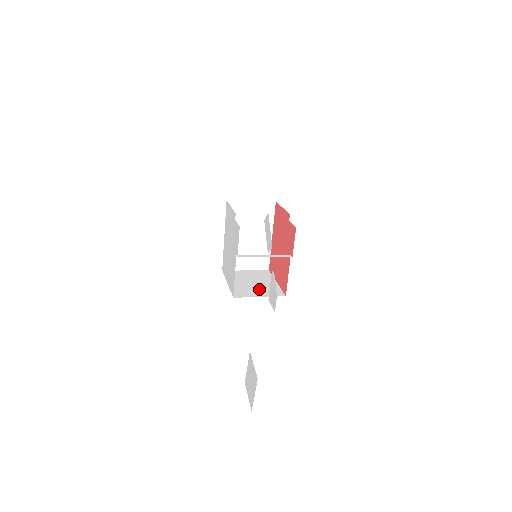
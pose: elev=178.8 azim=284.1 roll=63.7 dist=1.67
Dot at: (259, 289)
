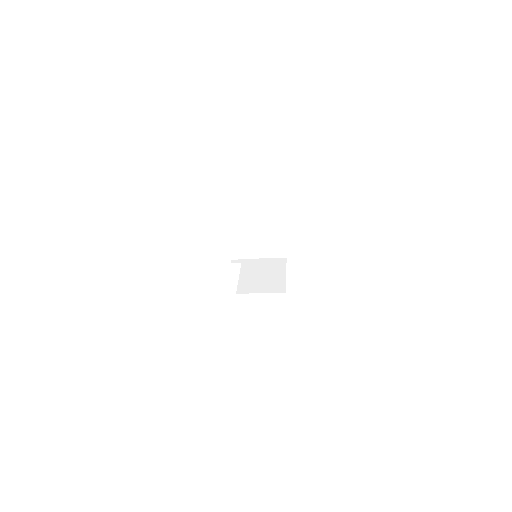
Dot at: (265, 283)
